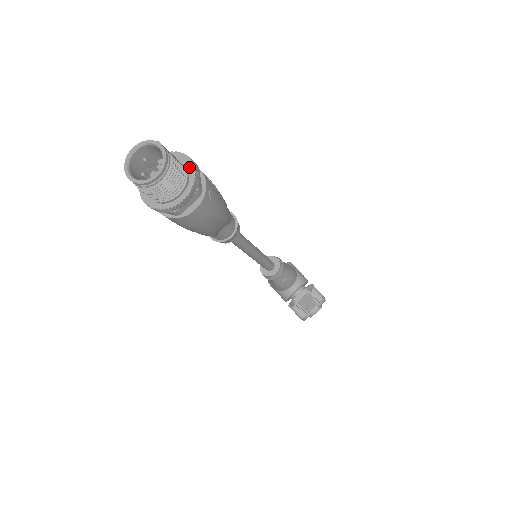
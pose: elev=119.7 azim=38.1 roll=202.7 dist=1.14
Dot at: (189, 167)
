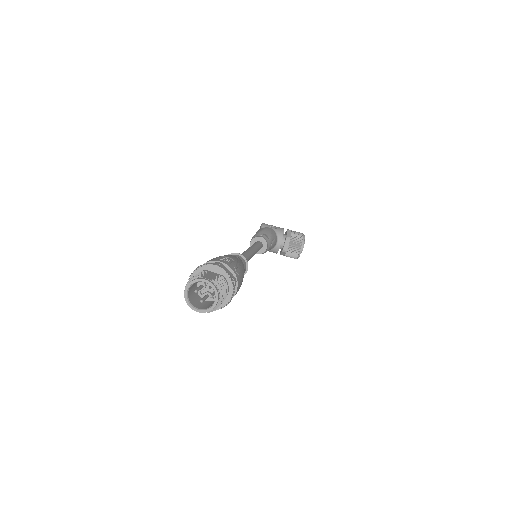
Dot at: (220, 272)
